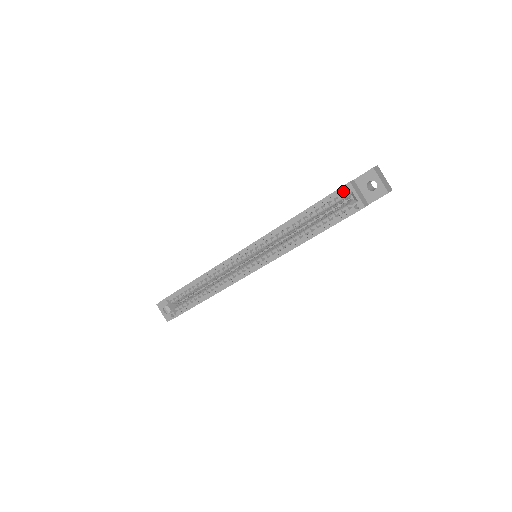
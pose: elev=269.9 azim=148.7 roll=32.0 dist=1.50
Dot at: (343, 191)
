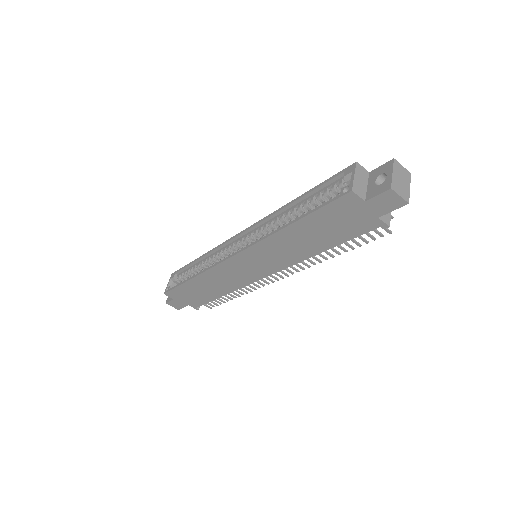
Dot at: (345, 172)
